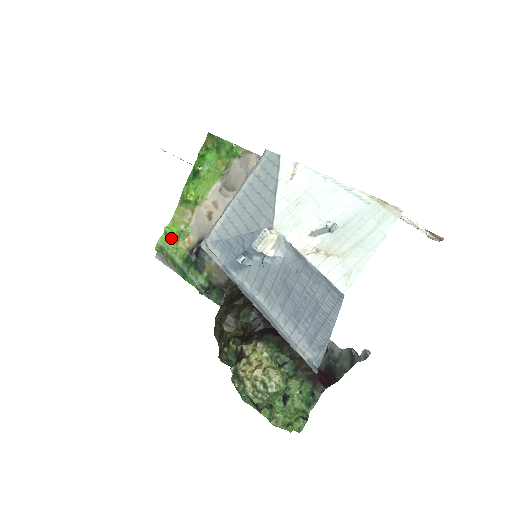
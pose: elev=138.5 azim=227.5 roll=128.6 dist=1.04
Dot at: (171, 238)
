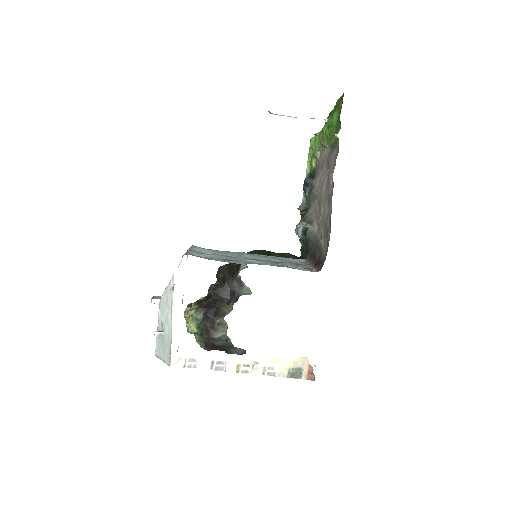
Dot at: (312, 147)
